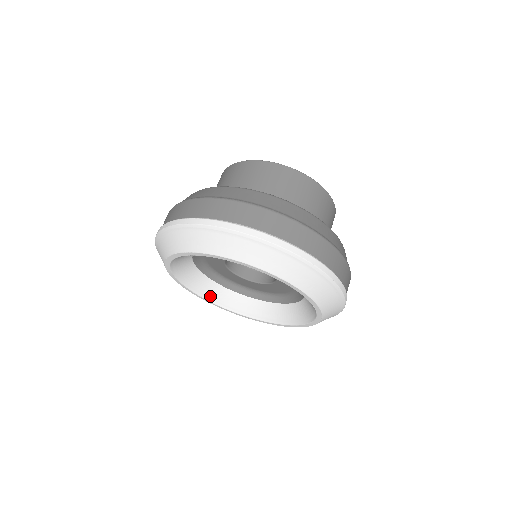
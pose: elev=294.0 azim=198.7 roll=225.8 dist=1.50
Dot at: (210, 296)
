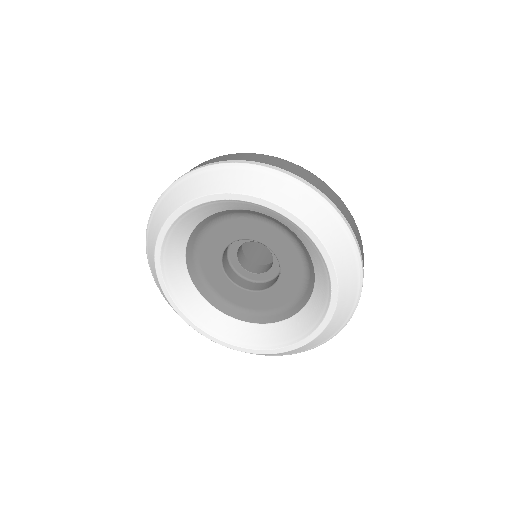
Dot at: (169, 272)
